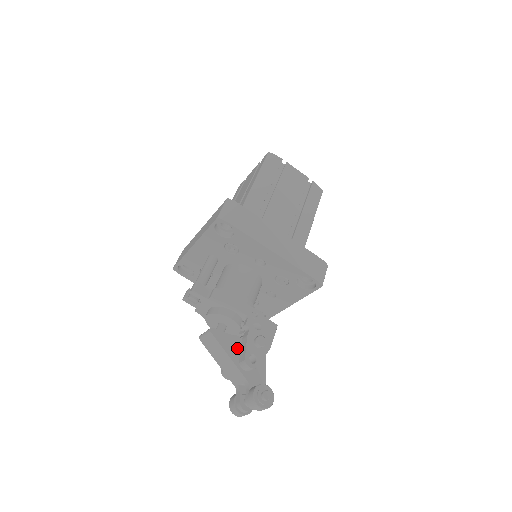
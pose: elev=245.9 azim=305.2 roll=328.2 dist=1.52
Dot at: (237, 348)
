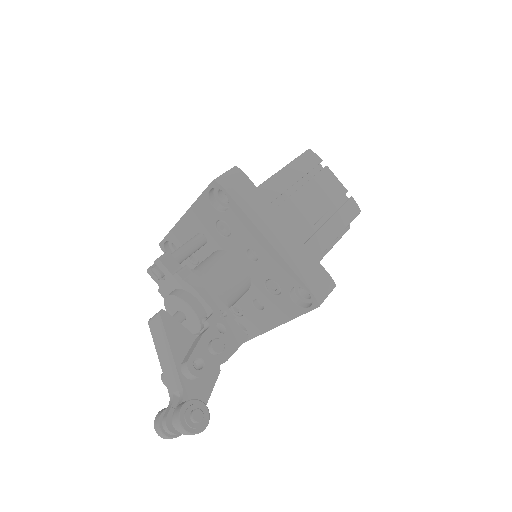
Dot at: (186, 346)
